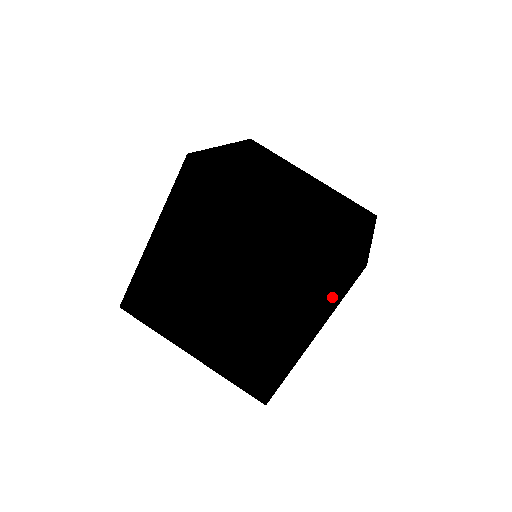
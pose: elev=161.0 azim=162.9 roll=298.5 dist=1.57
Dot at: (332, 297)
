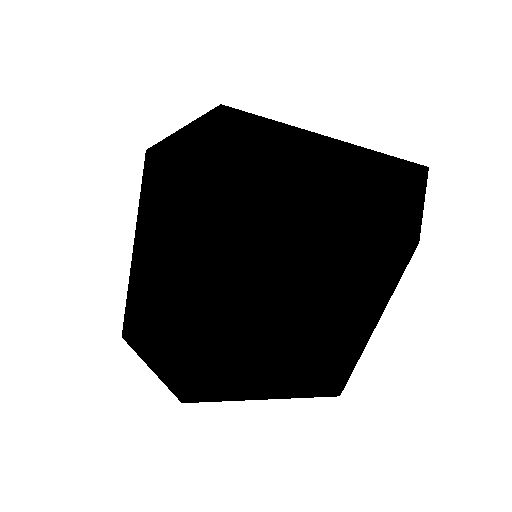
Dot at: (207, 174)
